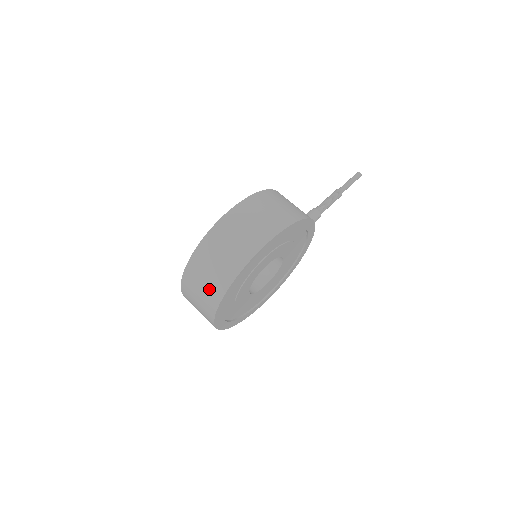
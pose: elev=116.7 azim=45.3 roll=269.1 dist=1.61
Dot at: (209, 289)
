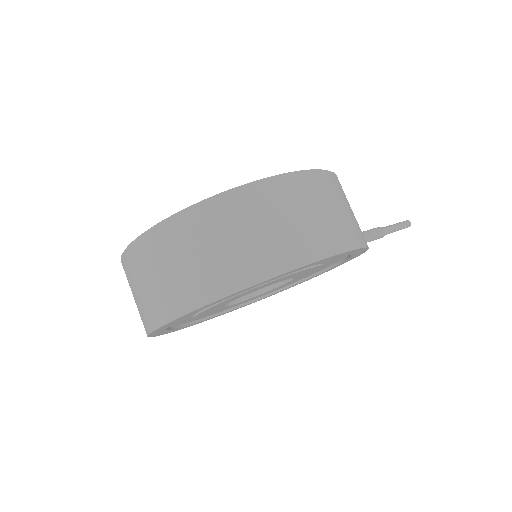
Dot at: (191, 276)
